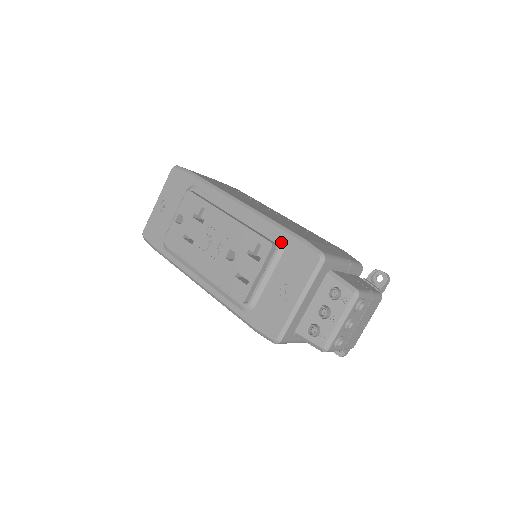
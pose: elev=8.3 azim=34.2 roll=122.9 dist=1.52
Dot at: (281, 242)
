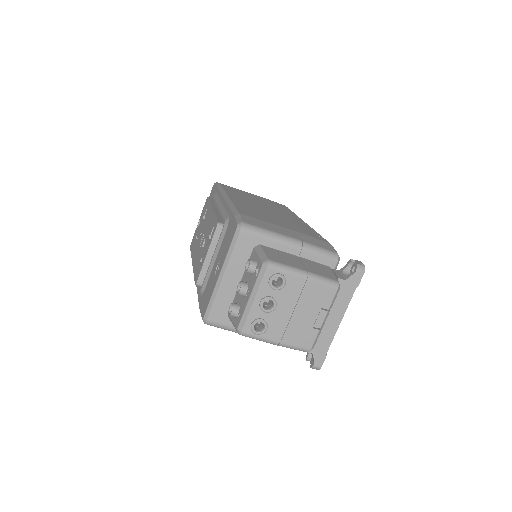
Dot at: (227, 221)
